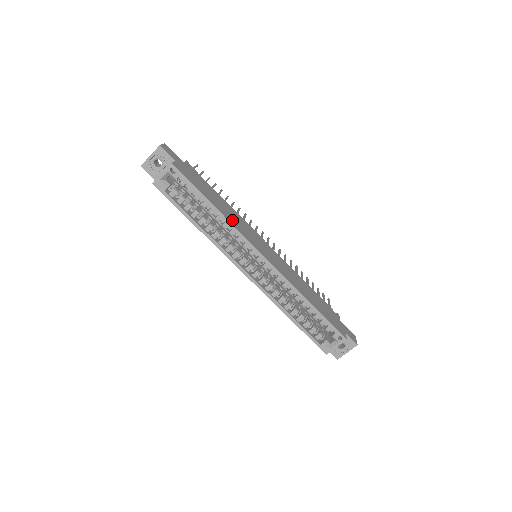
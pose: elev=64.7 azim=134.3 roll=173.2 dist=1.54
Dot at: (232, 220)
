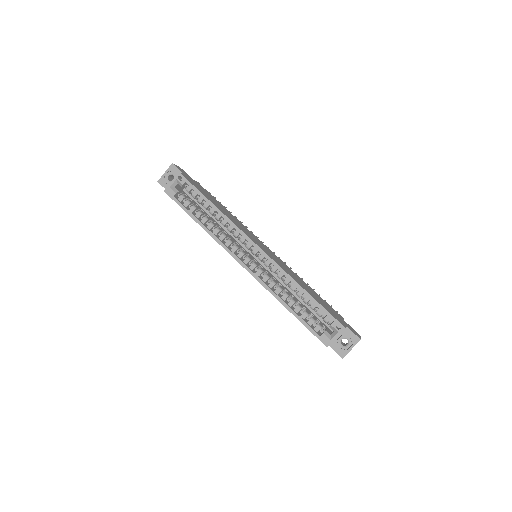
Dot at: (231, 219)
